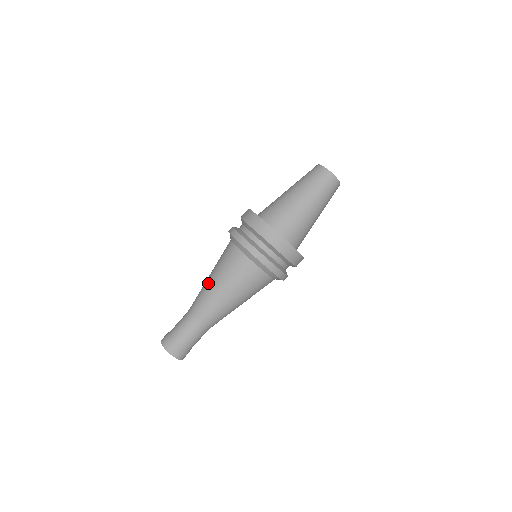
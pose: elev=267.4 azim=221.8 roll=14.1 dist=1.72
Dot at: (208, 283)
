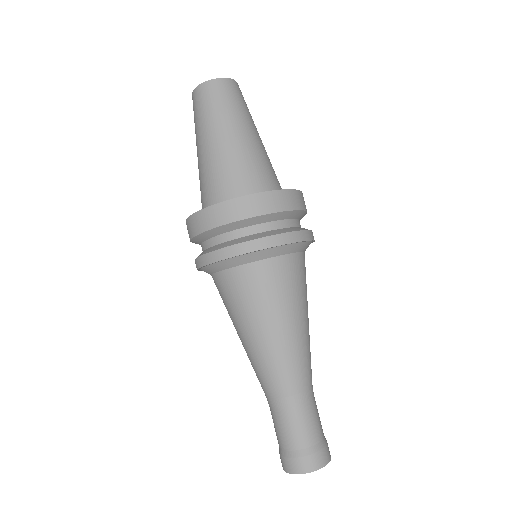
Dot at: (245, 346)
